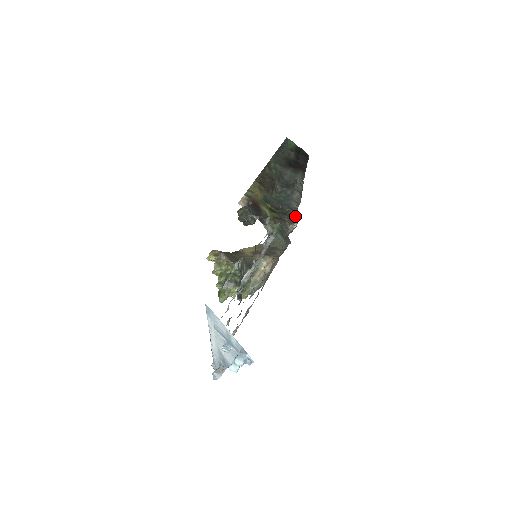
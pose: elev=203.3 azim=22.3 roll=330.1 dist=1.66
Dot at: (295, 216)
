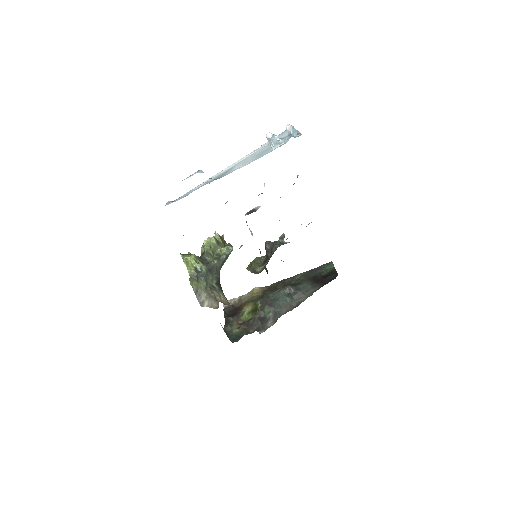
Dot at: (268, 326)
